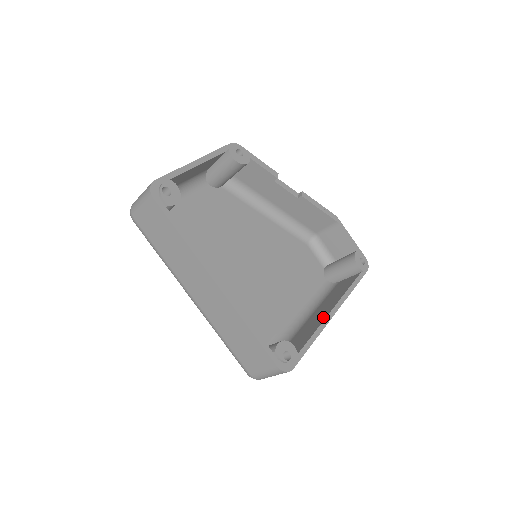
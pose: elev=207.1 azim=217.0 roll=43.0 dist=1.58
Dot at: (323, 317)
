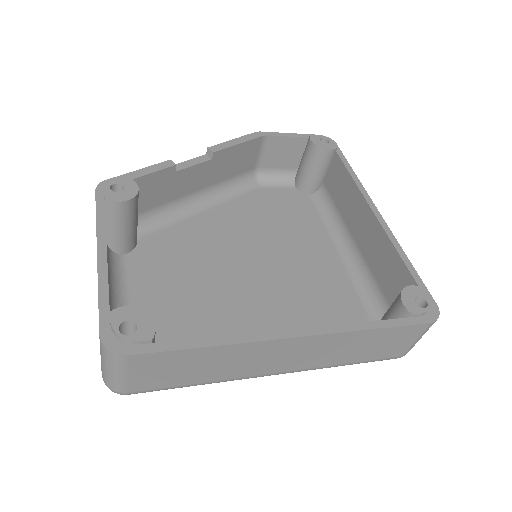
Dot at: (376, 227)
